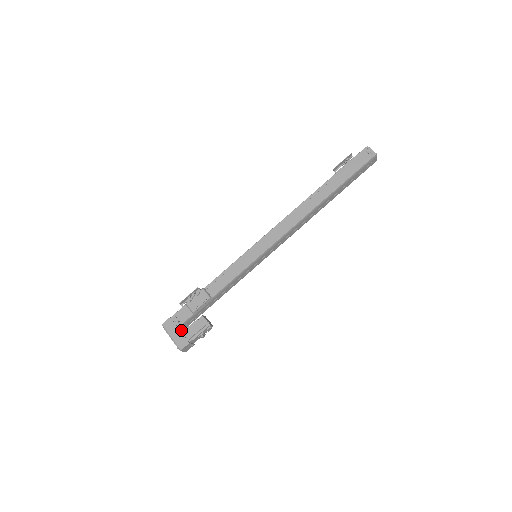
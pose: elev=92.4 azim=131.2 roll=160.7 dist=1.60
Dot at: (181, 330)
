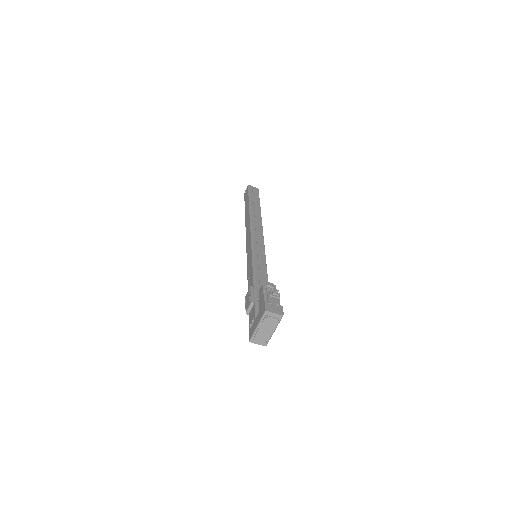
Dot at: occluded
